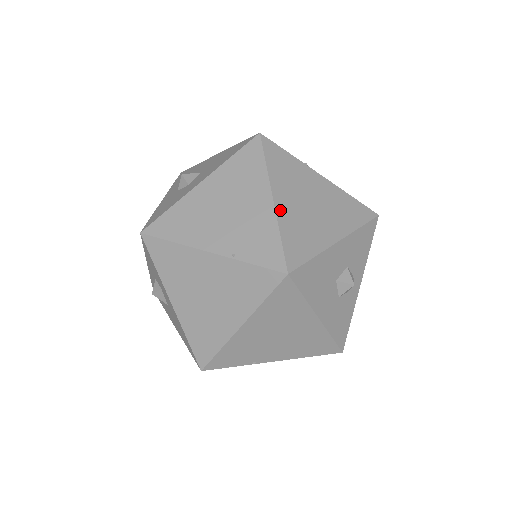
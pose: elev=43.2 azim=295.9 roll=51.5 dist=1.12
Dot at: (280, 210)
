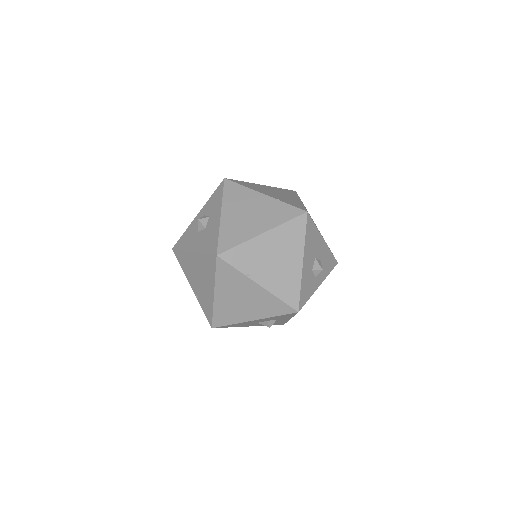
Dot at: occluded
